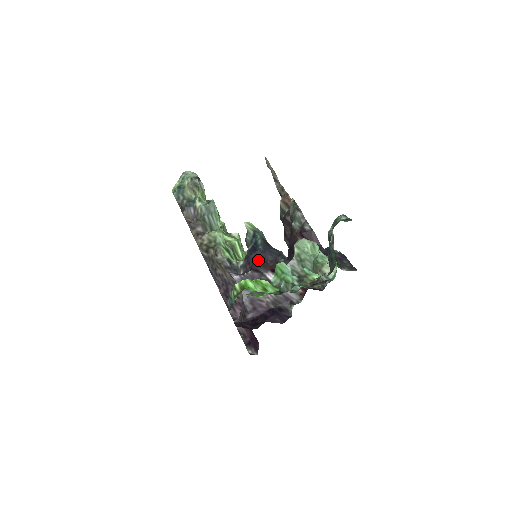
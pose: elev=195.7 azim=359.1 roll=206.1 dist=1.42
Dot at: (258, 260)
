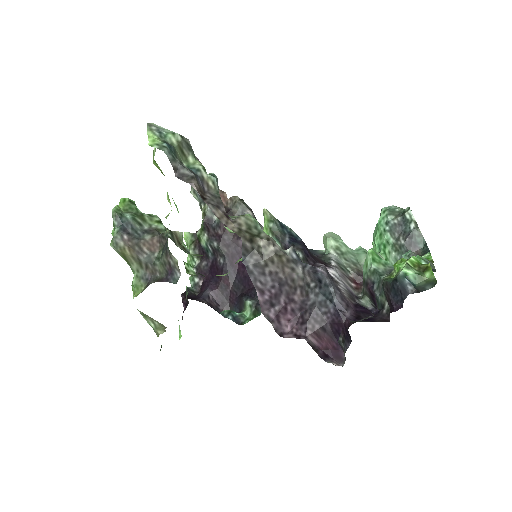
Dot at: (309, 253)
